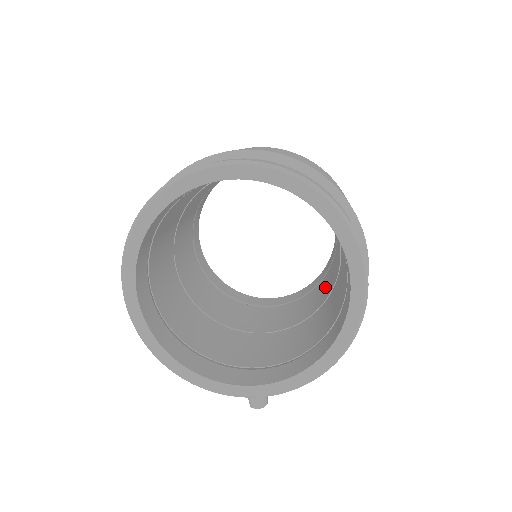
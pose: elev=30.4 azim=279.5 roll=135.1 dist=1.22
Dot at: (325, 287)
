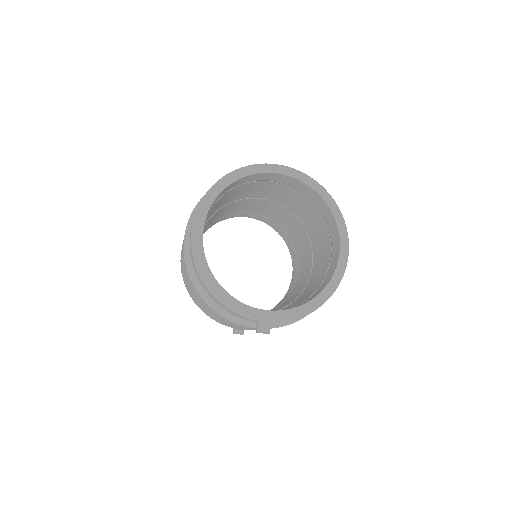
Dot at: (291, 298)
